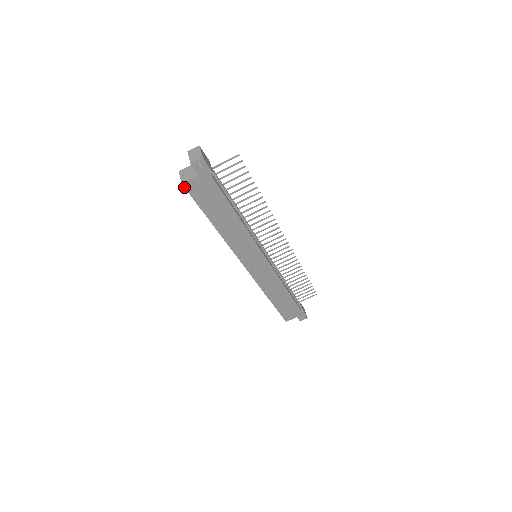
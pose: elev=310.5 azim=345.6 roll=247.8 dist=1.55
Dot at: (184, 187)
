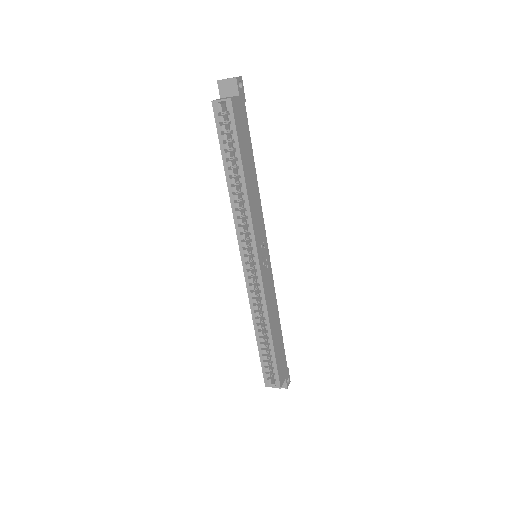
Dot at: (231, 104)
